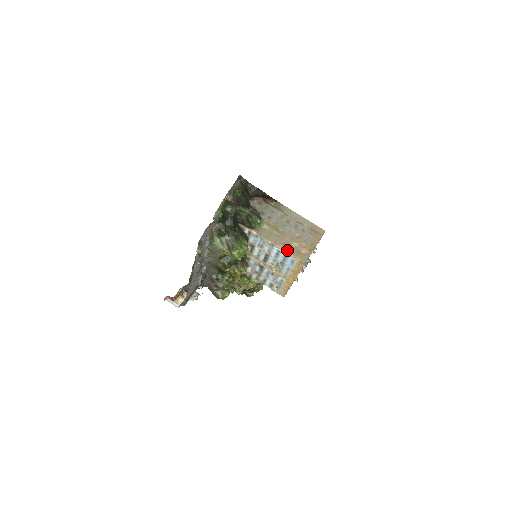
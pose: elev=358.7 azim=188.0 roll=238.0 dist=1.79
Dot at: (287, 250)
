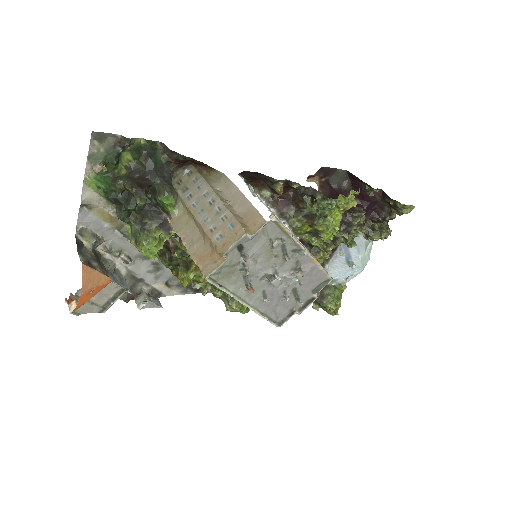
Dot at: (193, 252)
